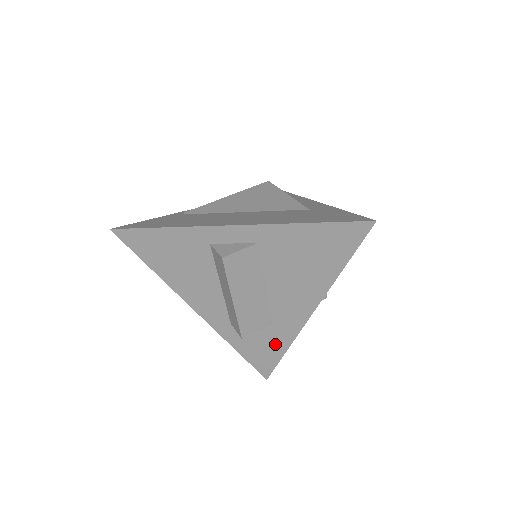
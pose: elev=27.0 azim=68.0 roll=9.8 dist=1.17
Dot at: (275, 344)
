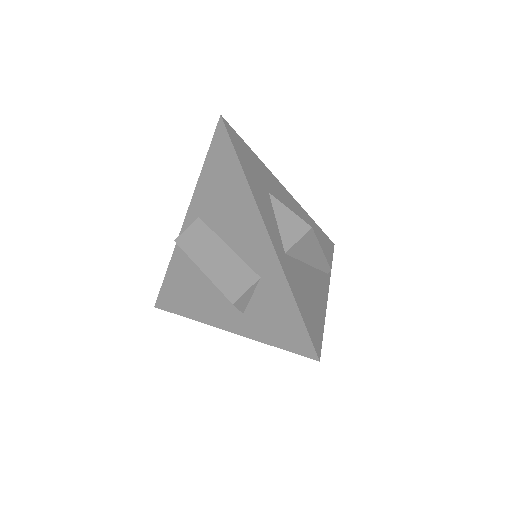
Dot at: (281, 299)
